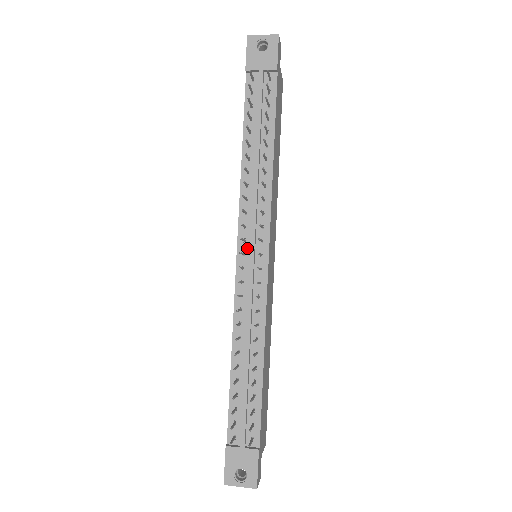
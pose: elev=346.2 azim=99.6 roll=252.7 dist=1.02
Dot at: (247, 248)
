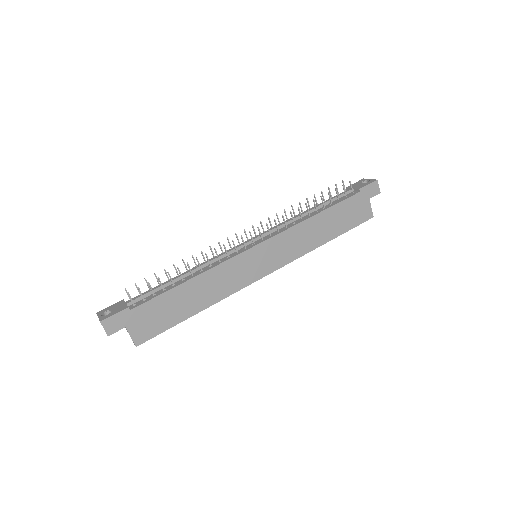
Dot at: occluded
